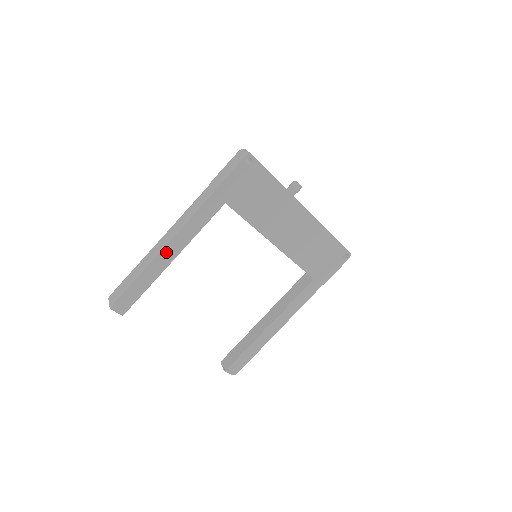
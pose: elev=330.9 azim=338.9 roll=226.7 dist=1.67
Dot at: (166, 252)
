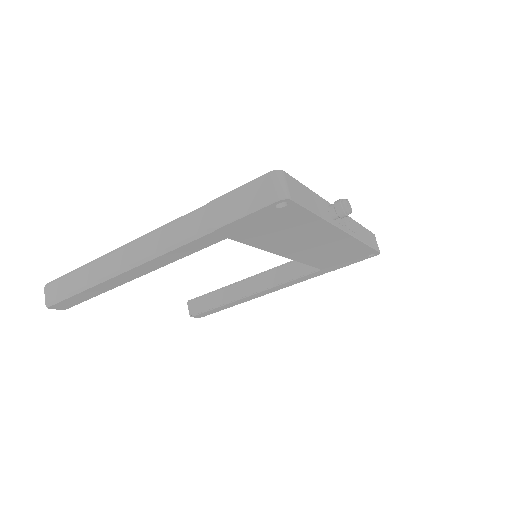
Dot at: (127, 274)
